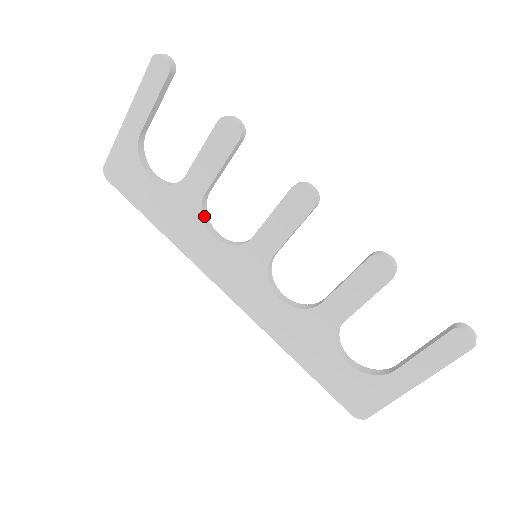
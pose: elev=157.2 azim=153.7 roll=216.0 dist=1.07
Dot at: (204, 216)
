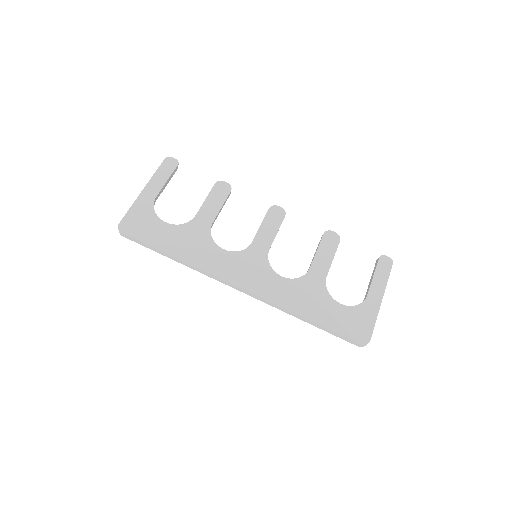
Dot at: (212, 240)
